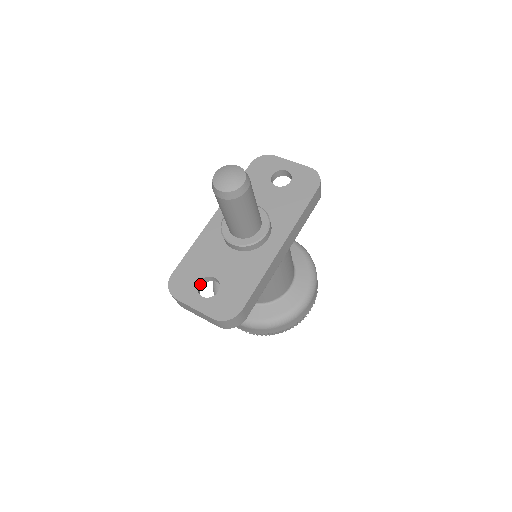
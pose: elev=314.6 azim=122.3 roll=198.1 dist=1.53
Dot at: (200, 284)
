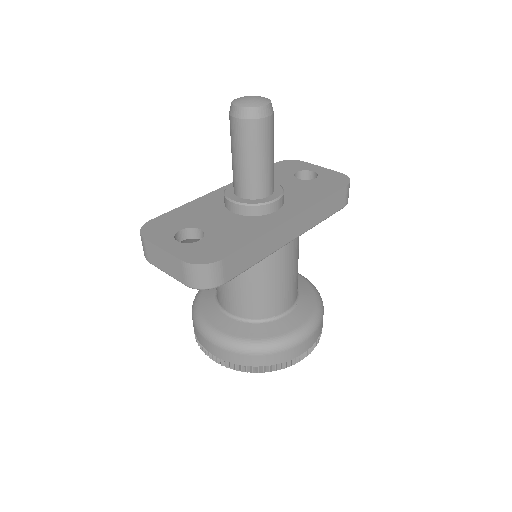
Dot at: (180, 235)
